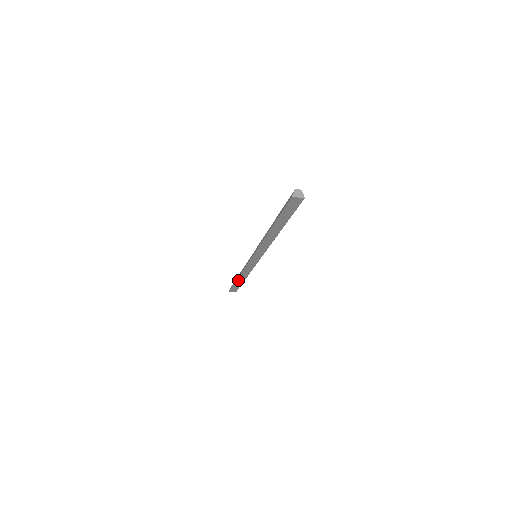
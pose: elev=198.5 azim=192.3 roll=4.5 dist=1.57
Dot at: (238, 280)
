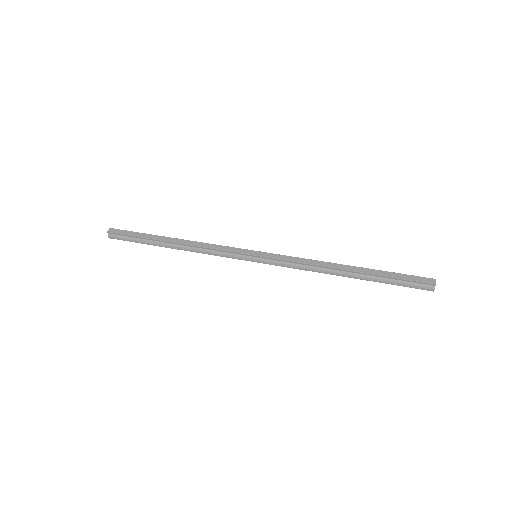
Dot at: (164, 246)
